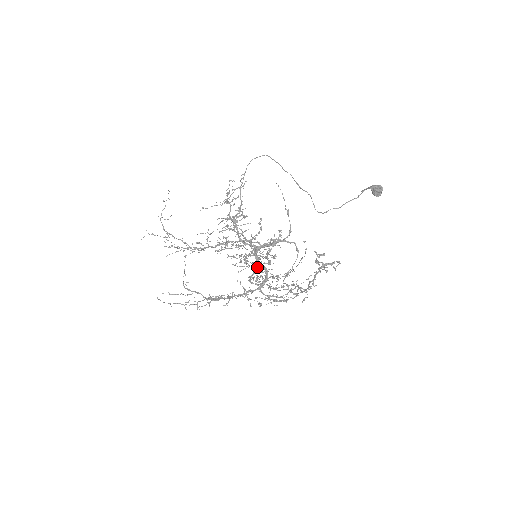
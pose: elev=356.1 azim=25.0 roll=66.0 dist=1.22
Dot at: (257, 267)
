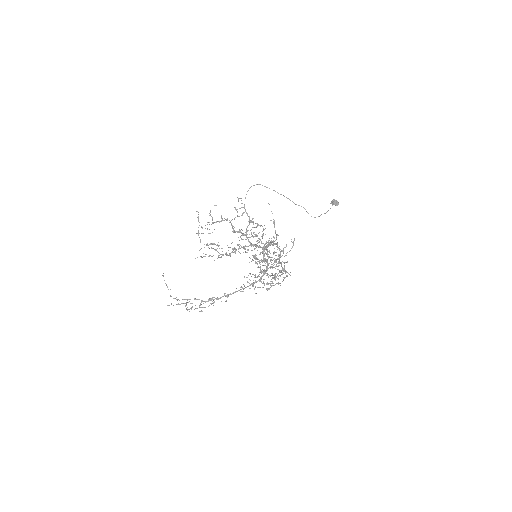
Dot at: (259, 263)
